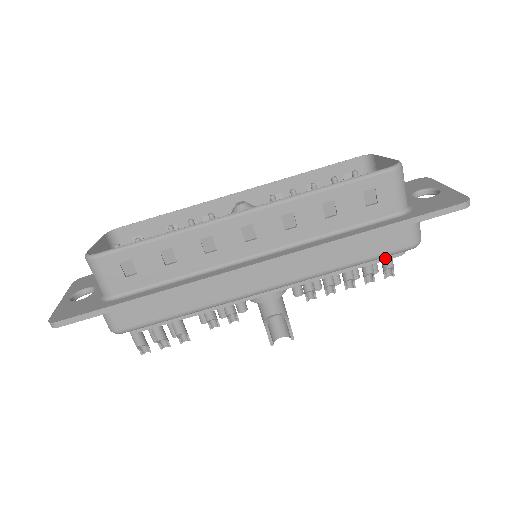
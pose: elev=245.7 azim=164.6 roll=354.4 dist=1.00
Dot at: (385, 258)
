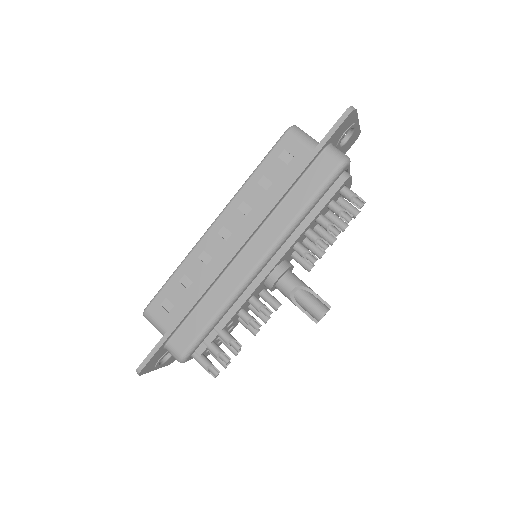
Dot at: (335, 190)
